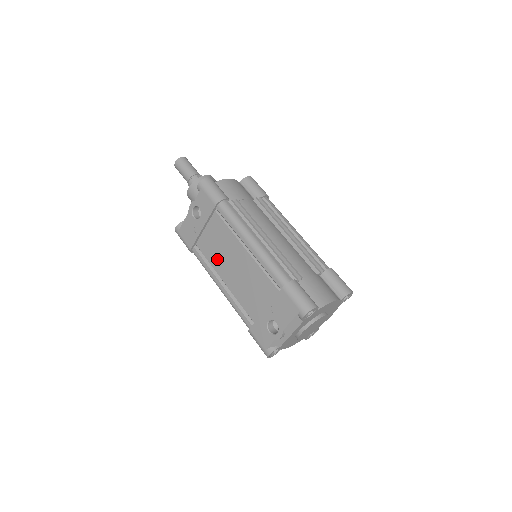
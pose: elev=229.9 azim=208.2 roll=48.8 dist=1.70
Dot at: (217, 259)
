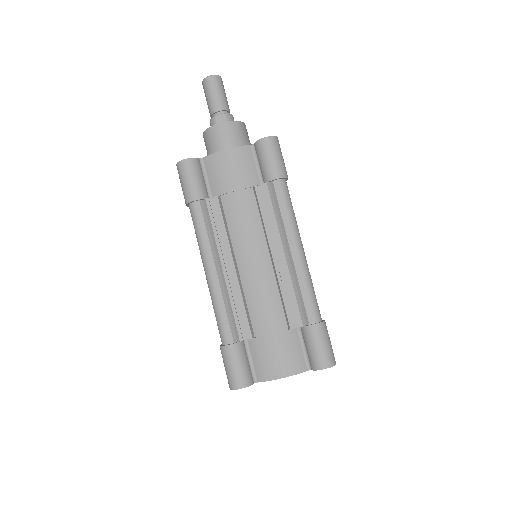
Dot at: occluded
